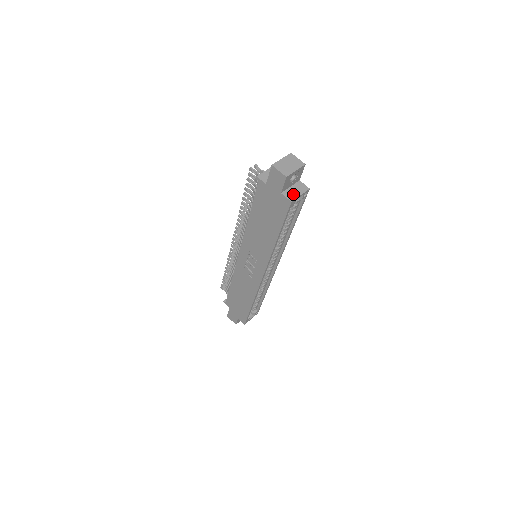
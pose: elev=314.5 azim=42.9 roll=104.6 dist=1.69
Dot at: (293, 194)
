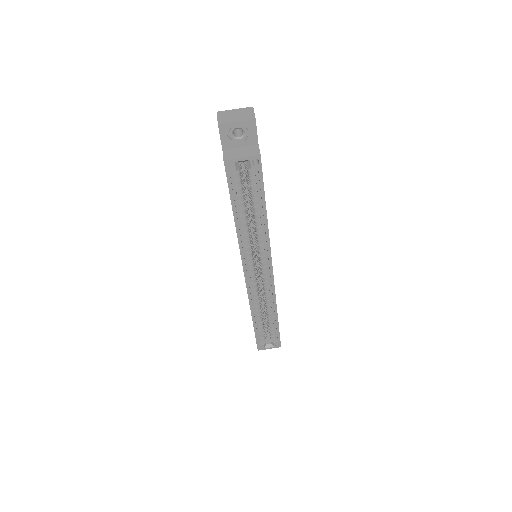
Dot at: (234, 154)
